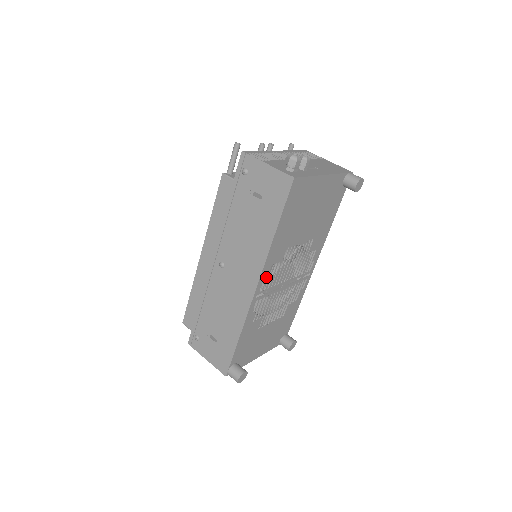
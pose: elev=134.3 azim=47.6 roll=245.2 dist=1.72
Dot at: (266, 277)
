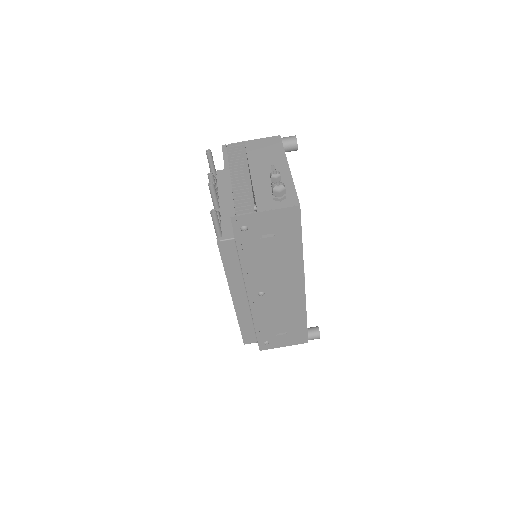
Dot at: occluded
